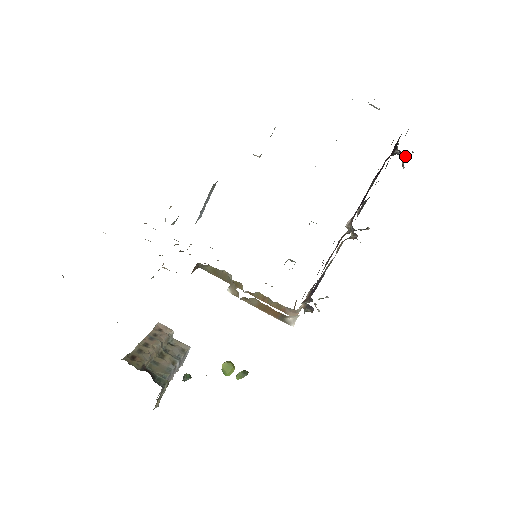
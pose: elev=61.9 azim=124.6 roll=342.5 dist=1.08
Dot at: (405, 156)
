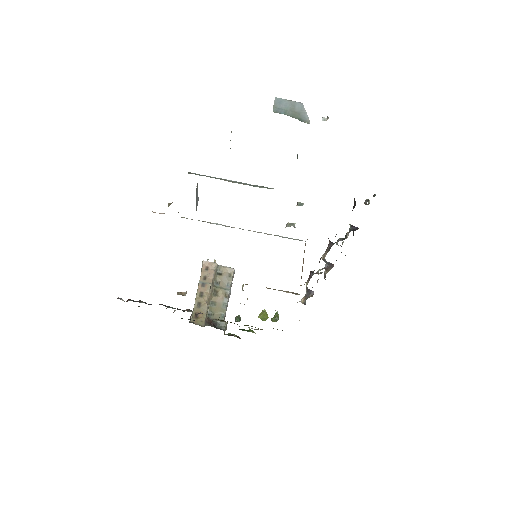
Dot at: (367, 201)
